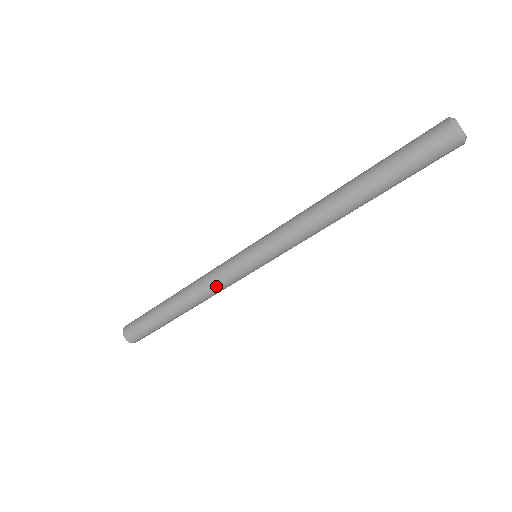
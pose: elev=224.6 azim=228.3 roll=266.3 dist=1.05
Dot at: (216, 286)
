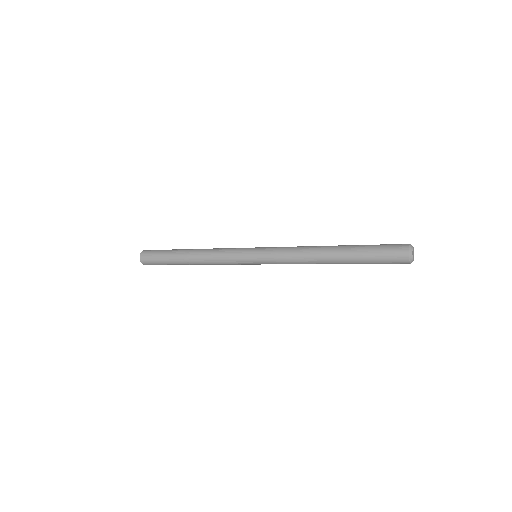
Dot at: (223, 264)
